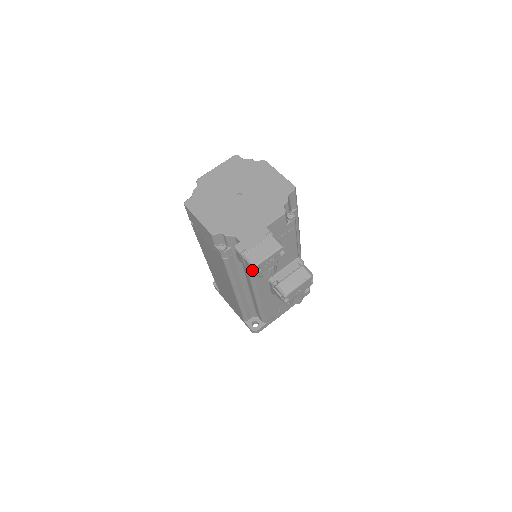
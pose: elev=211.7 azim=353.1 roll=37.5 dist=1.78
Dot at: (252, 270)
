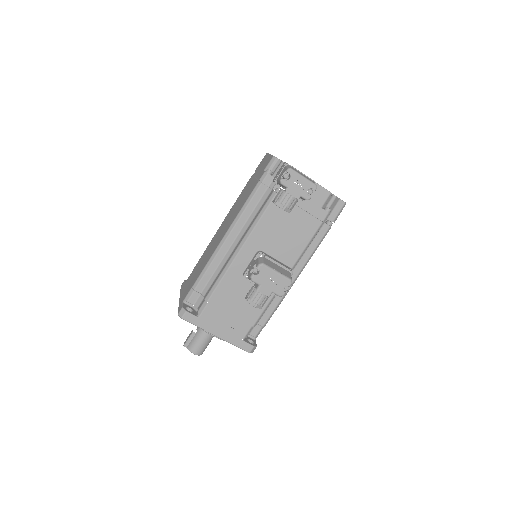
Dot at: (282, 177)
